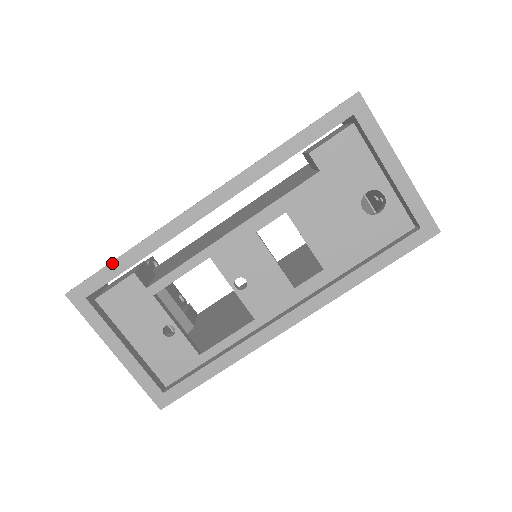
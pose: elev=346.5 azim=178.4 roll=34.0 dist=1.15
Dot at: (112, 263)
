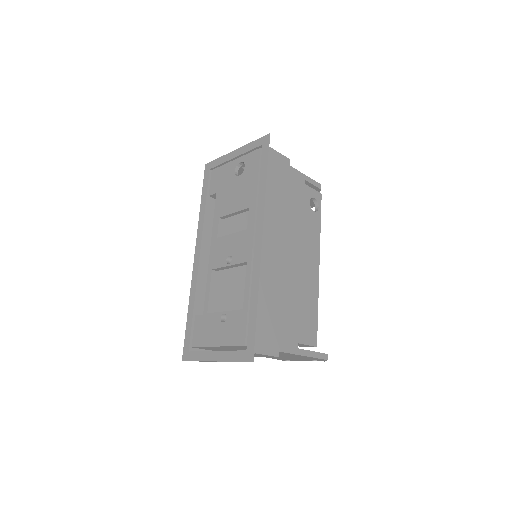
Dot at: (187, 324)
